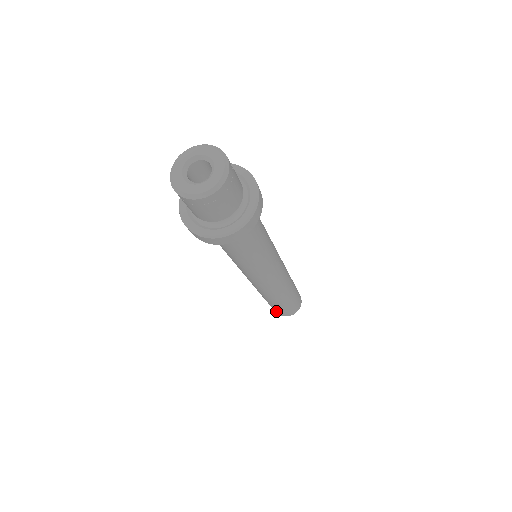
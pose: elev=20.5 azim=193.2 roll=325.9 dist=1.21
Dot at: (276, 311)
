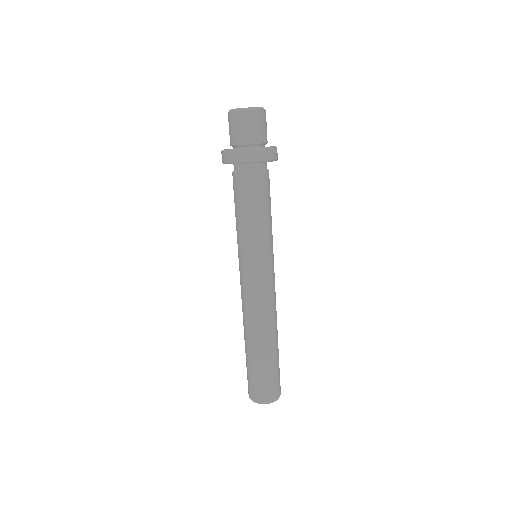
Dot at: (254, 387)
